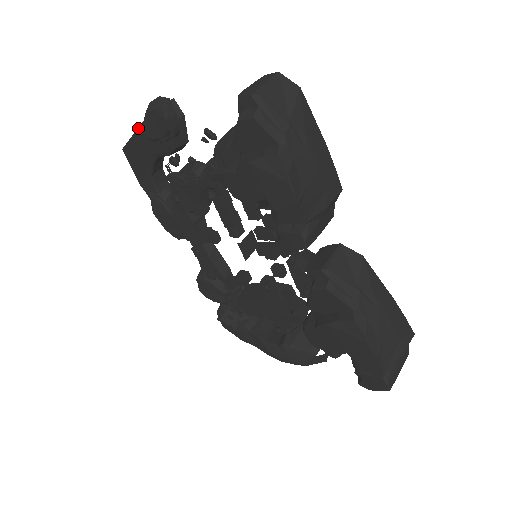
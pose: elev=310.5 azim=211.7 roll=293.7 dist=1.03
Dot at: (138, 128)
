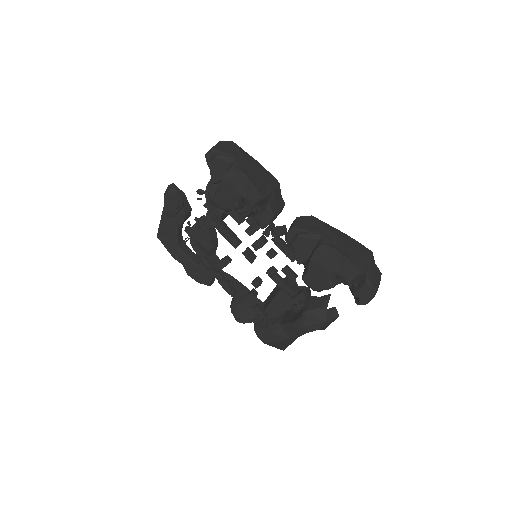
Dot at: (162, 213)
